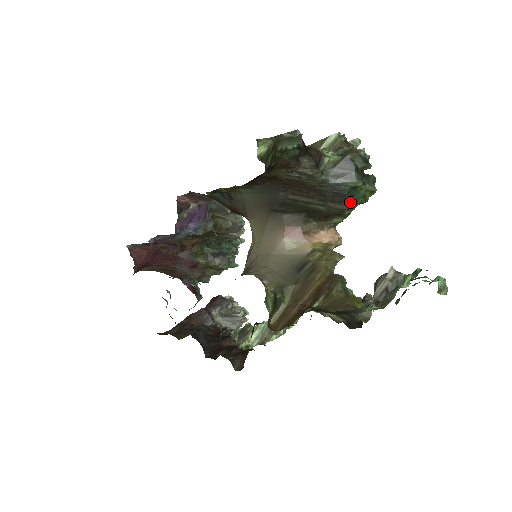
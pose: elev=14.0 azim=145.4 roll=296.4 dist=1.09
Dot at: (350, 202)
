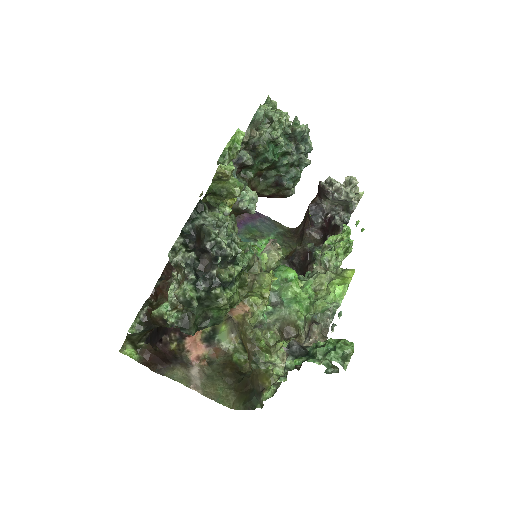
Dot at: (210, 326)
